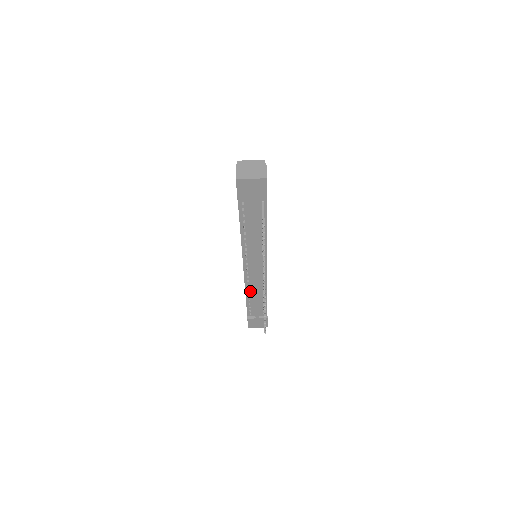
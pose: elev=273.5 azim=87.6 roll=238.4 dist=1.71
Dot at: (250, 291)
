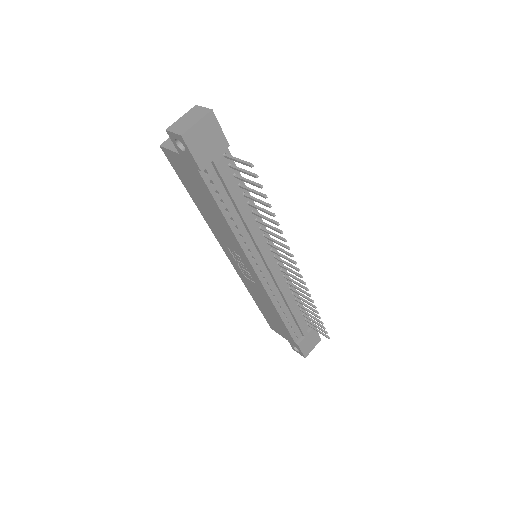
Dot at: (280, 304)
